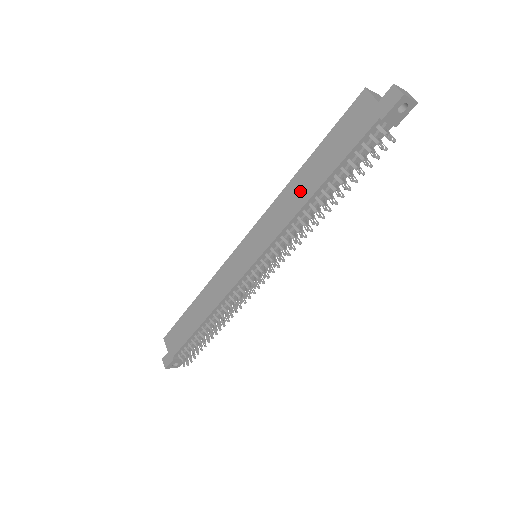
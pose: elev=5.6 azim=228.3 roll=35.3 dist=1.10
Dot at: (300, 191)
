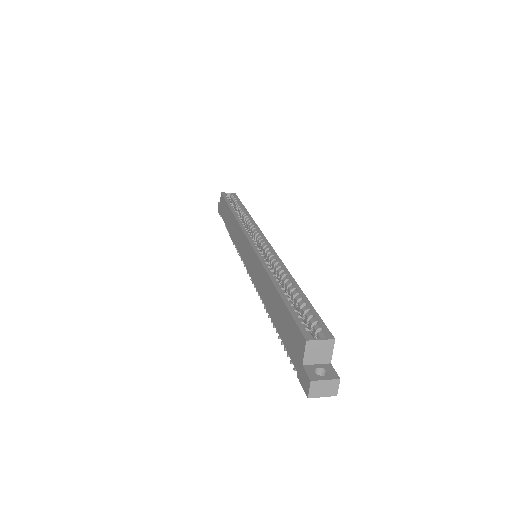
Dot at: (267, 294)
